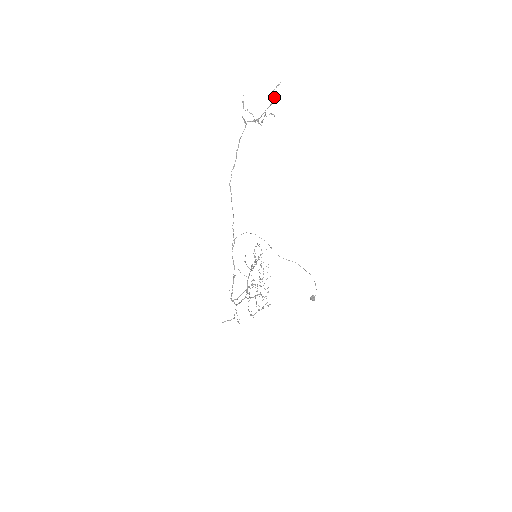
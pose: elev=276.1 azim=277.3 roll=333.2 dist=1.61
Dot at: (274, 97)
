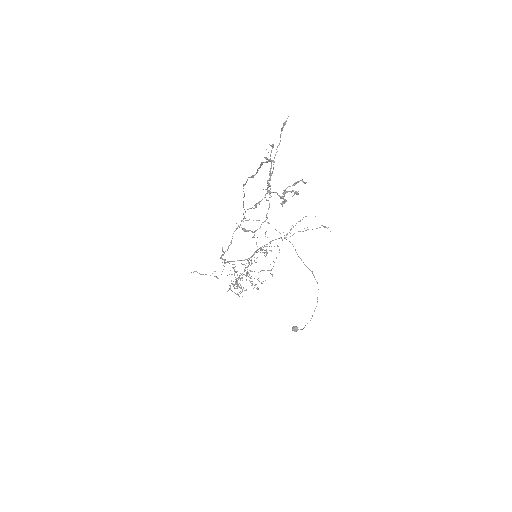
Dot at: occluded
